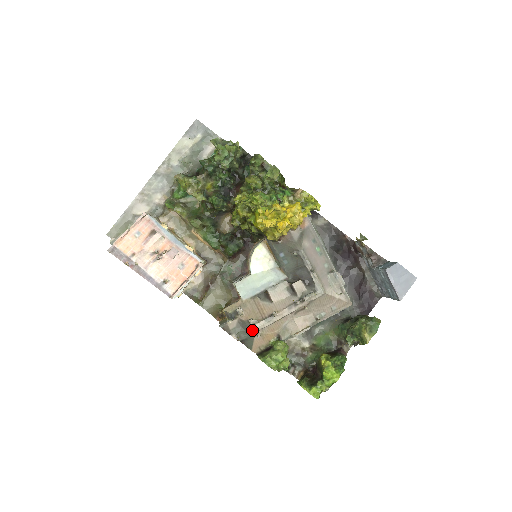
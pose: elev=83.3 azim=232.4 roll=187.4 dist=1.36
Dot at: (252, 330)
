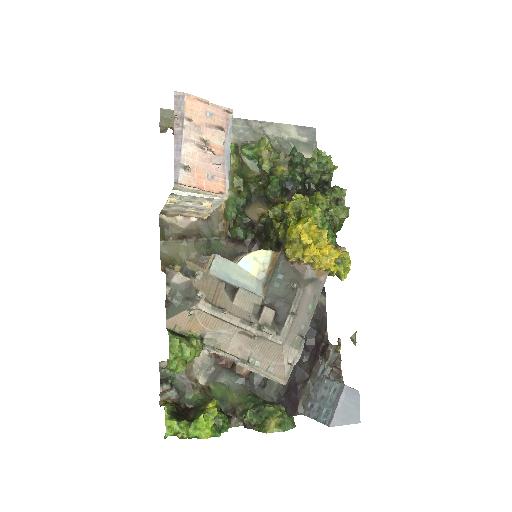
Dot at: (192, 301)
